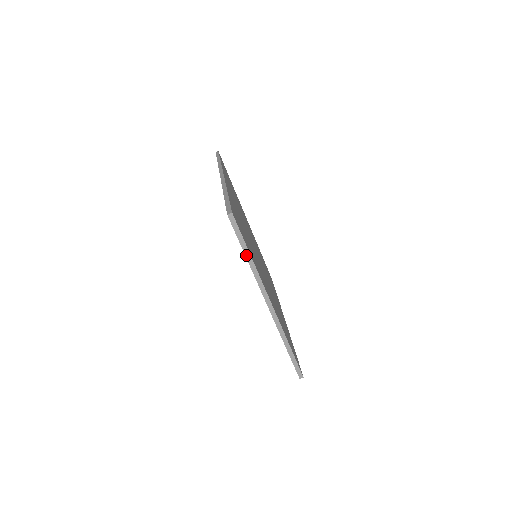
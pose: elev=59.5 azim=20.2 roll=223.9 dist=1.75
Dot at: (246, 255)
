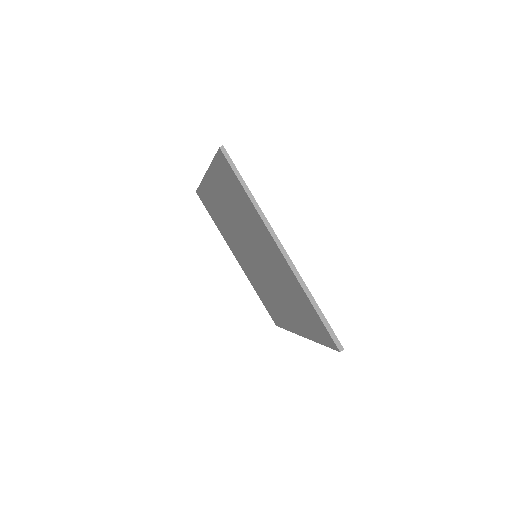
Dot at: (323, 344)
